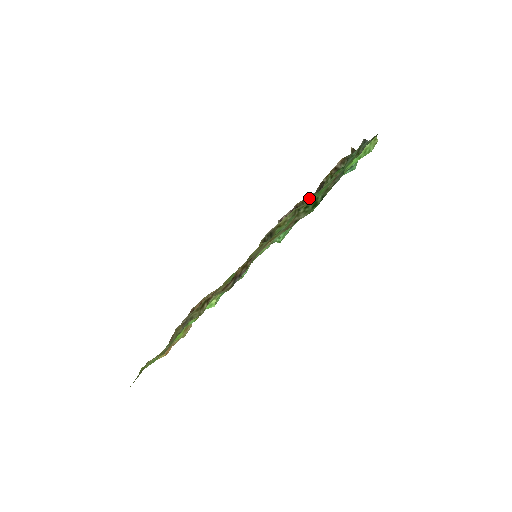
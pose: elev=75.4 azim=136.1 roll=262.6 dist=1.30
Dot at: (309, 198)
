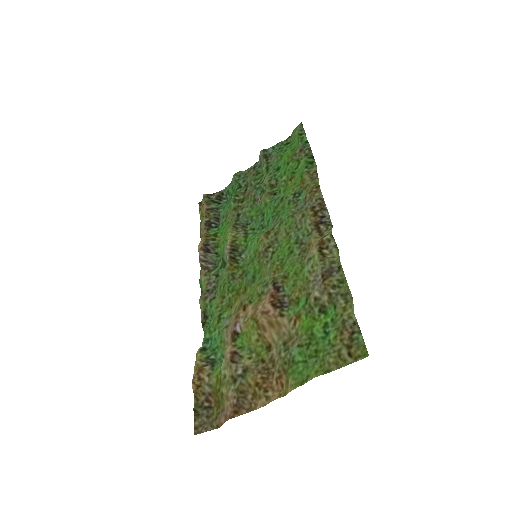
Dot at: (209, 234)
